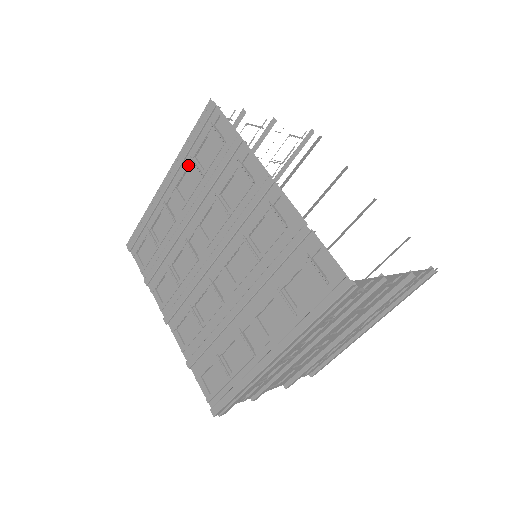
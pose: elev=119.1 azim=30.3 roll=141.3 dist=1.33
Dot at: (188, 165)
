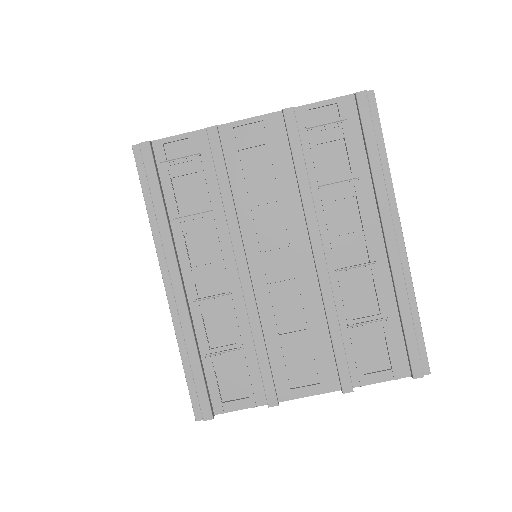
Dot at: occluded
